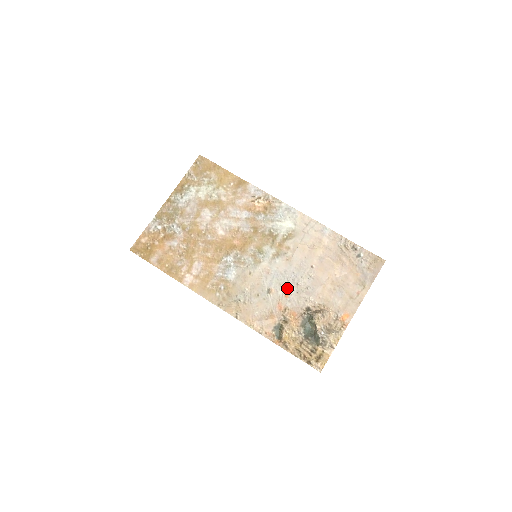
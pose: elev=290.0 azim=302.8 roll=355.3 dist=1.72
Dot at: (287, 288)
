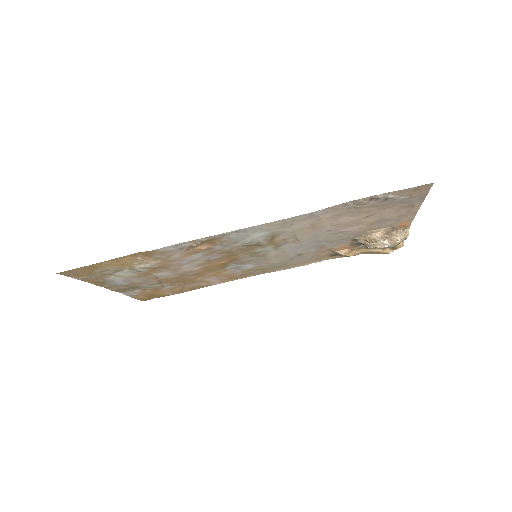
Dot at: (317, 247)
